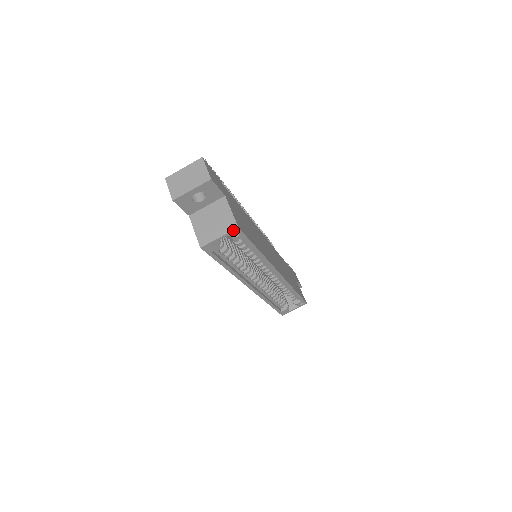
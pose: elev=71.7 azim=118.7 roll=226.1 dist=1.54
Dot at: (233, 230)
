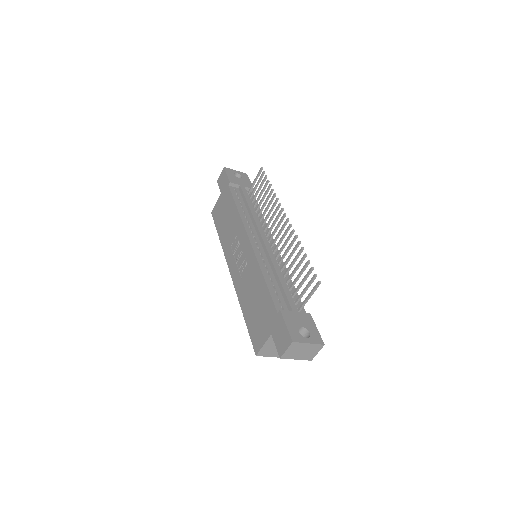
Dot at: occluded
